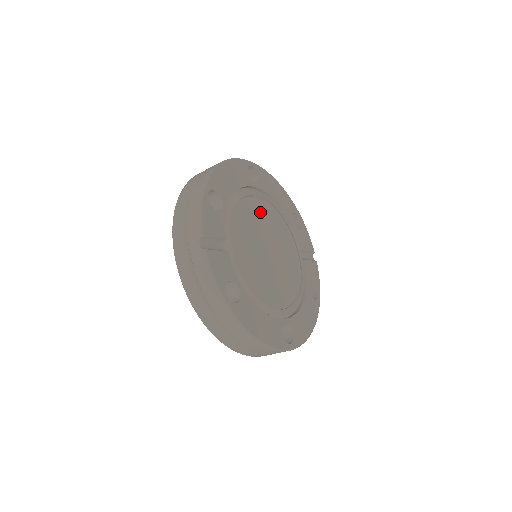
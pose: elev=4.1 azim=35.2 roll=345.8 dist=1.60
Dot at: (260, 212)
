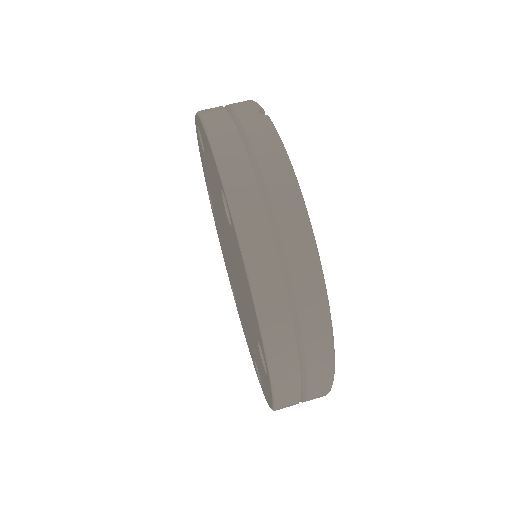
Dot at: occluded
